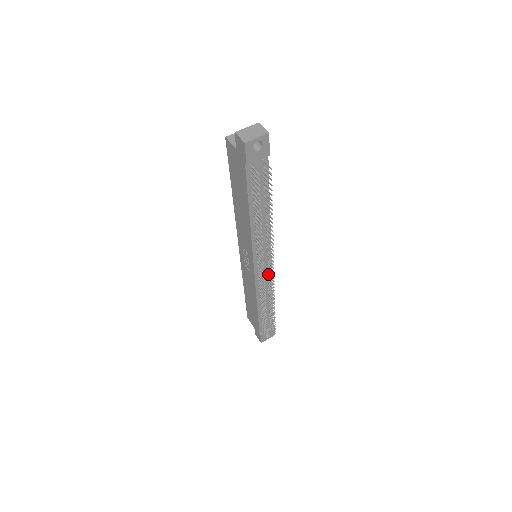
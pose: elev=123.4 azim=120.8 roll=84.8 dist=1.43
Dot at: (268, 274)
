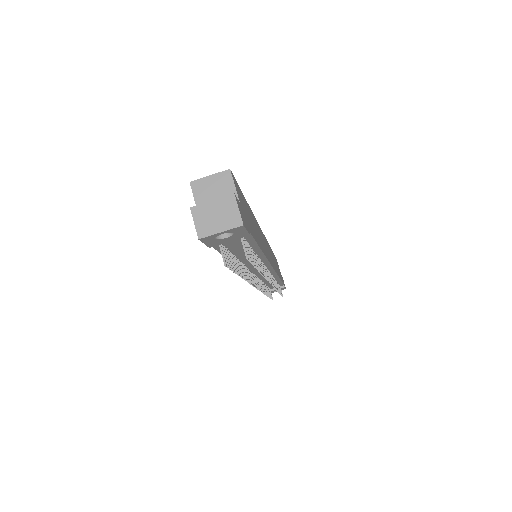
Dot at: (270, 274)
